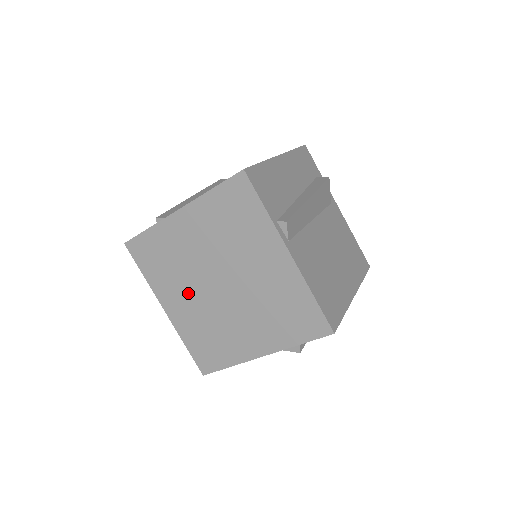
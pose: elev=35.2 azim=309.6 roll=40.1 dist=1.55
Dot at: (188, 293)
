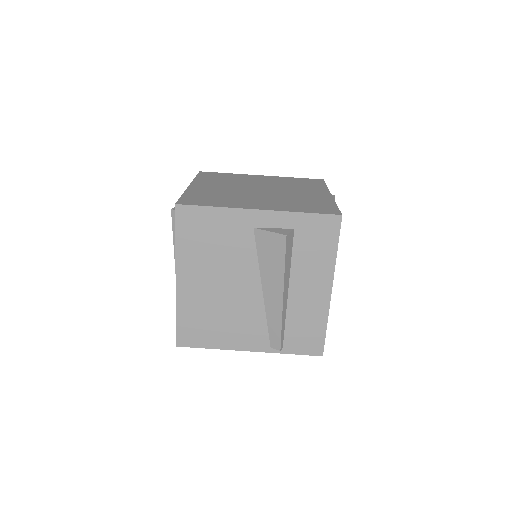
Dot at: (225, 186)
